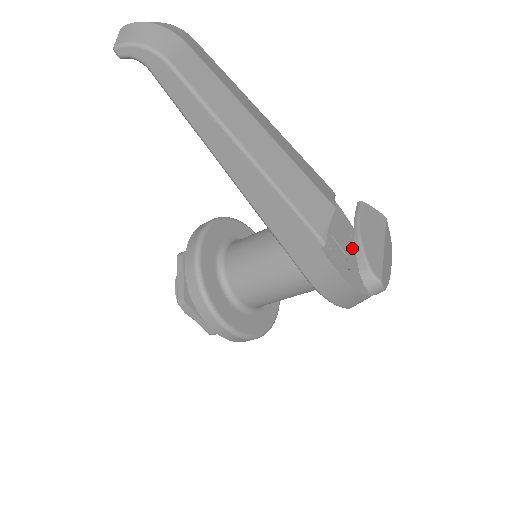
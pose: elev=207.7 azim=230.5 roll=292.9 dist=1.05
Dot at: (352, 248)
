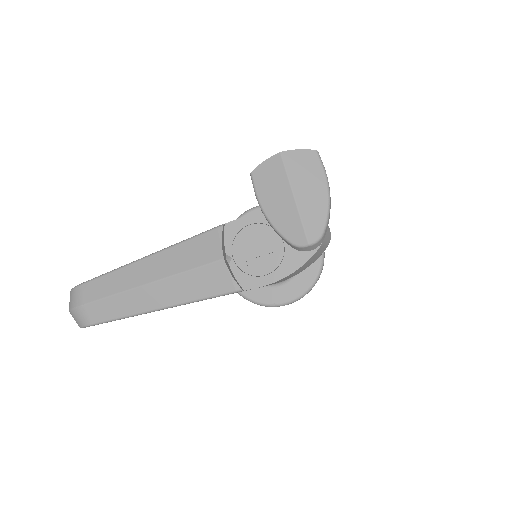
Dot at: (273, 236)
